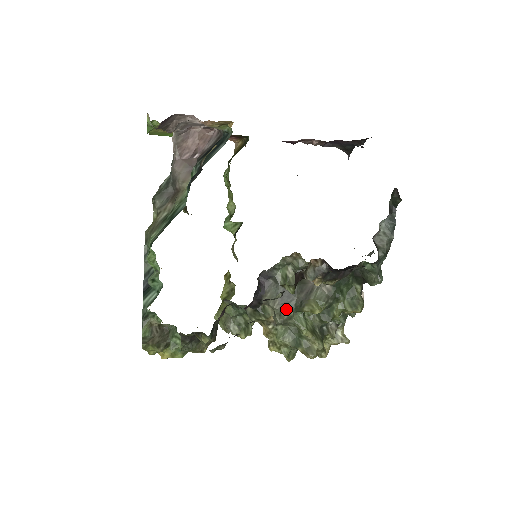
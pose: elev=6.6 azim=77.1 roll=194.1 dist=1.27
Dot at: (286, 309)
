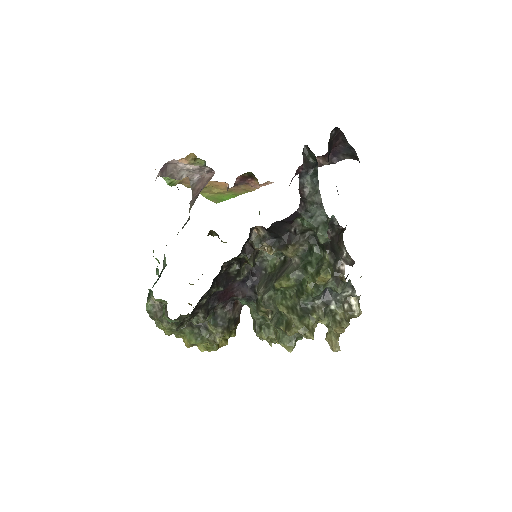
Dot at: (267, 291)
